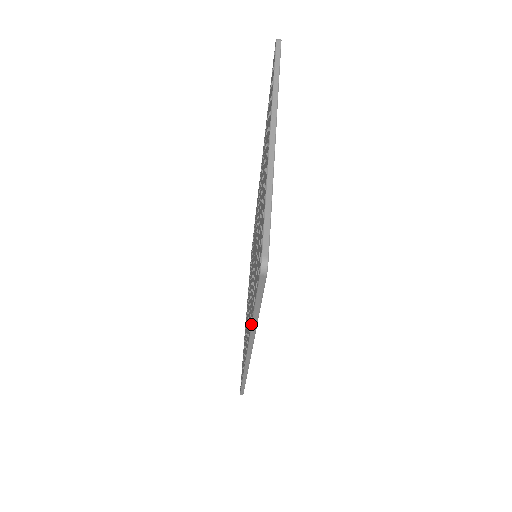
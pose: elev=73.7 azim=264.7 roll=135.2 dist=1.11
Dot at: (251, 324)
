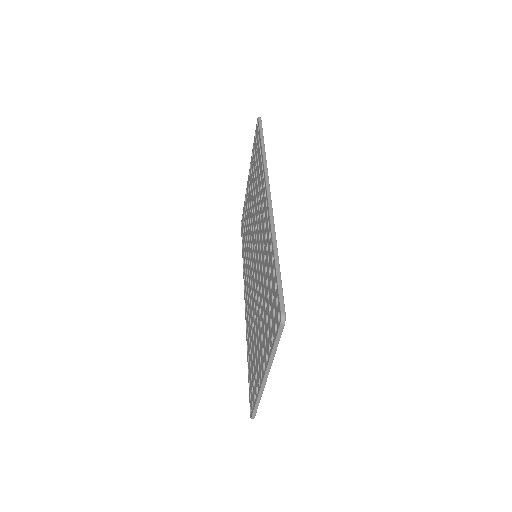
Dot at: (247, 355)
